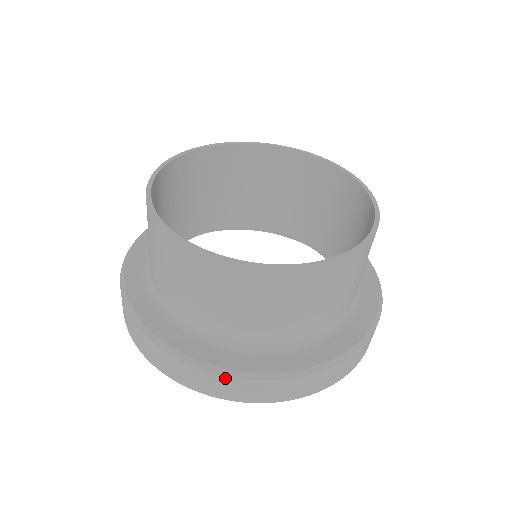
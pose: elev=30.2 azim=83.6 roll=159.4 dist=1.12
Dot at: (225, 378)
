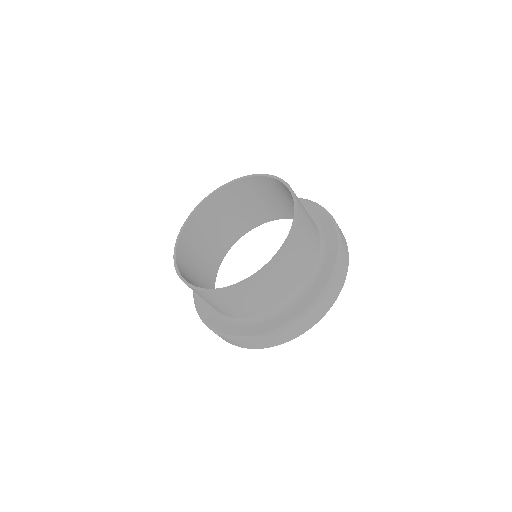
Dot at: (214, 332)
